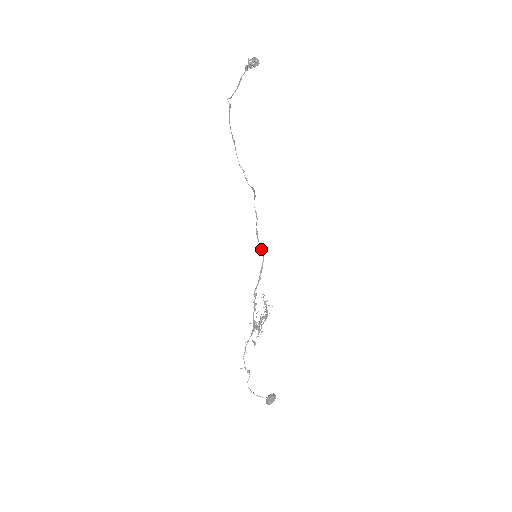
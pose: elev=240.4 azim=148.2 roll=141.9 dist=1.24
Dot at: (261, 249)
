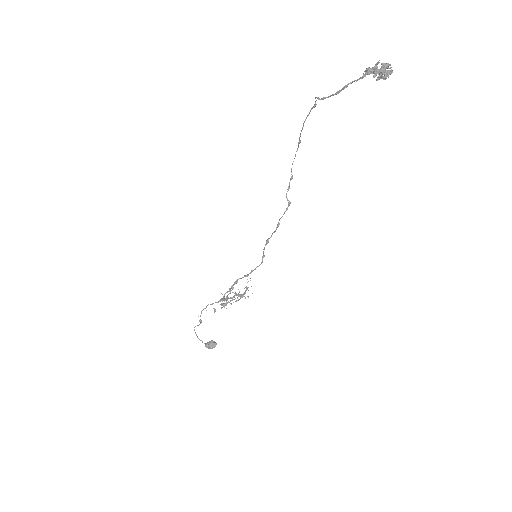
Dot at: (263, 256)
